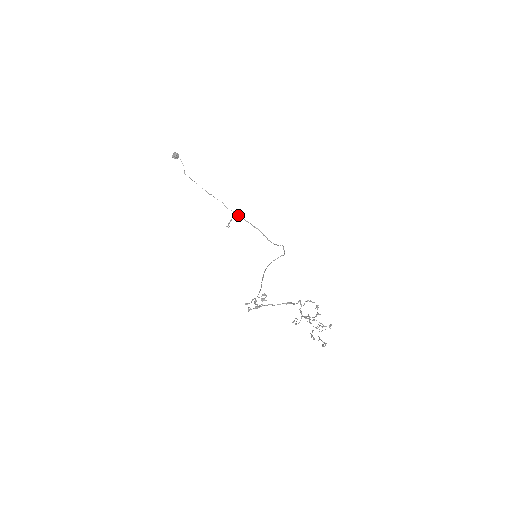
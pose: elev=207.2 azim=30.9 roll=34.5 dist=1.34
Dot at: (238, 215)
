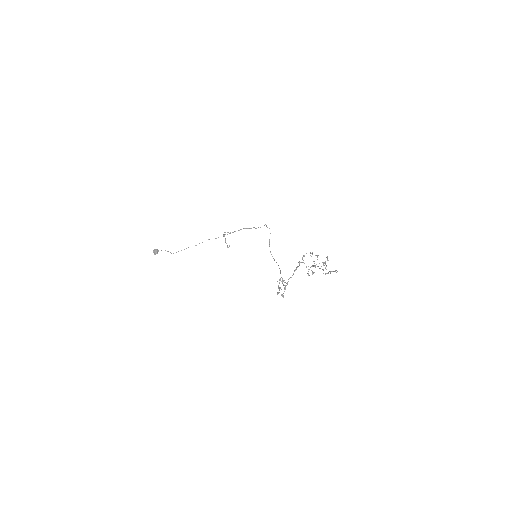
Dot at: occluded
